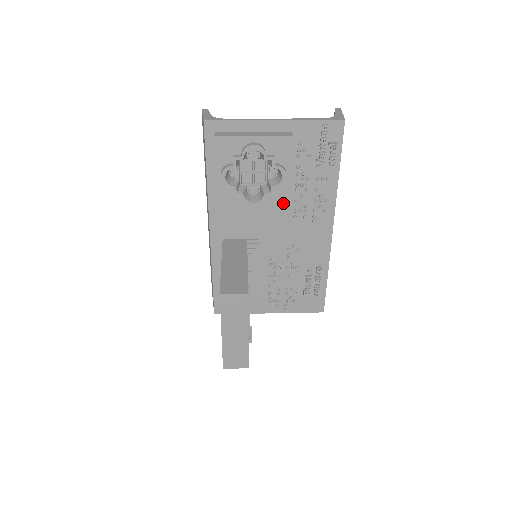
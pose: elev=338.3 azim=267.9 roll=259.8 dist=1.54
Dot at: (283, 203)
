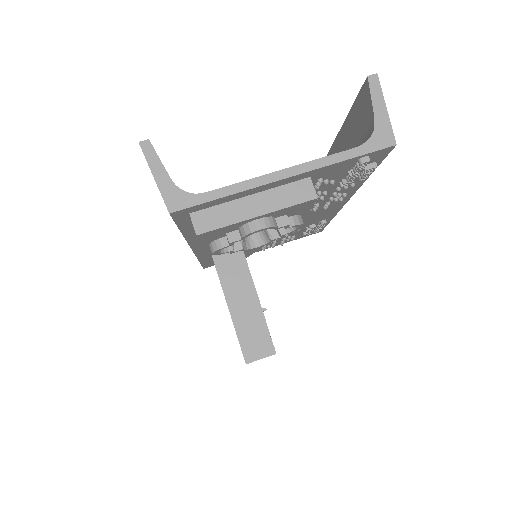
Dot at: occluded
